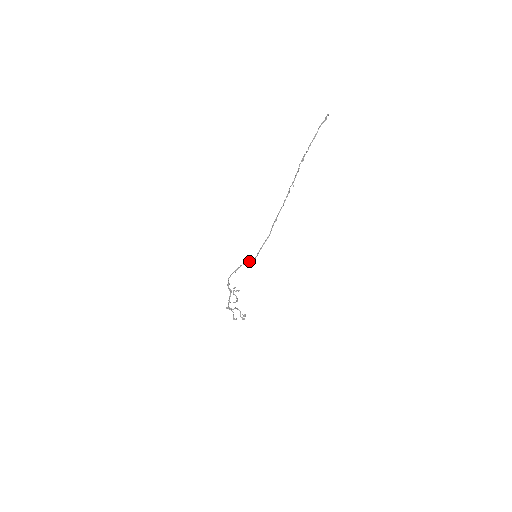
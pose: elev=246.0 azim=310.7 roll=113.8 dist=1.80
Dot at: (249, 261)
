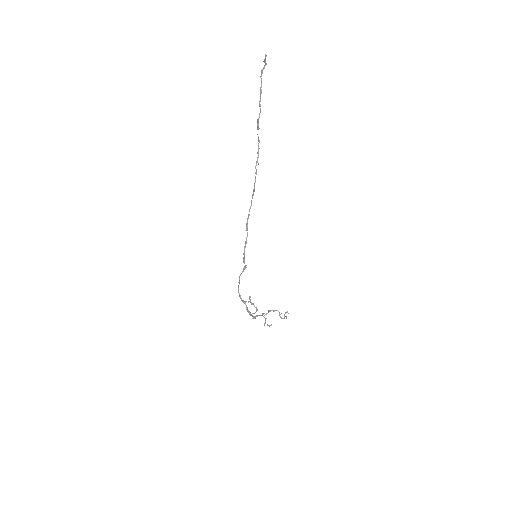
Dot at: (243, 269)
